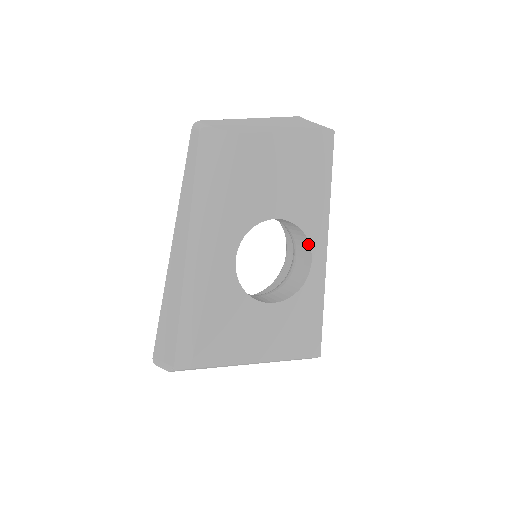
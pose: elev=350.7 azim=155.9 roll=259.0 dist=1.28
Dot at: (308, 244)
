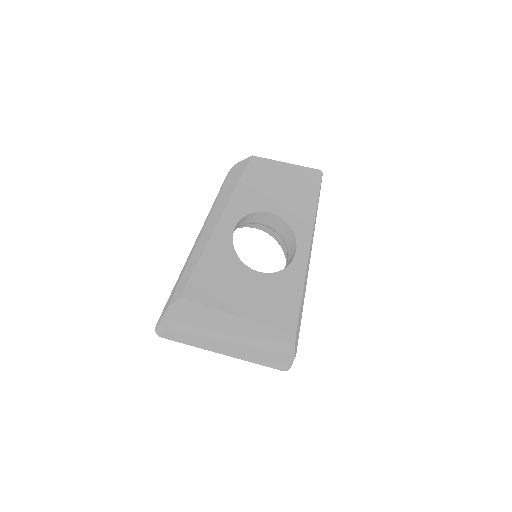
Dot at: (295, 240)
